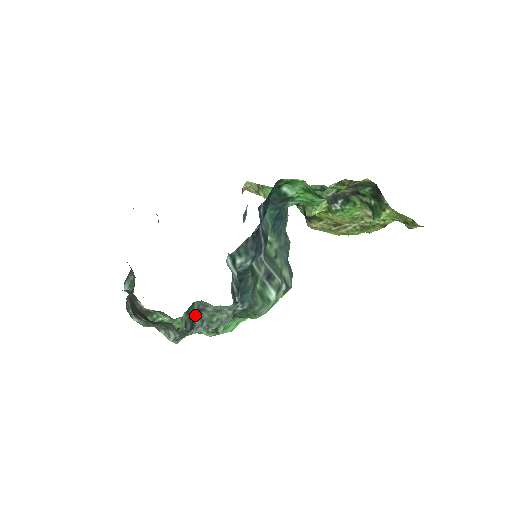
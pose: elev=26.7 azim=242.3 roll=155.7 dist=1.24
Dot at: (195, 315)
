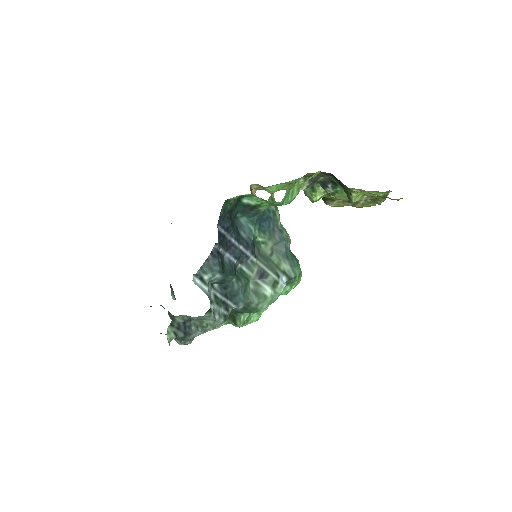
Dot at: (187, 324)
